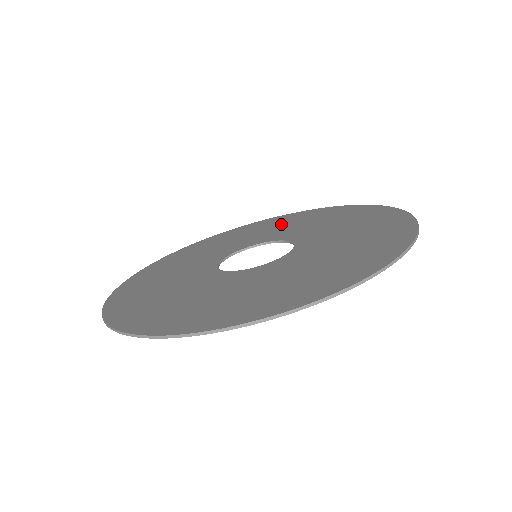
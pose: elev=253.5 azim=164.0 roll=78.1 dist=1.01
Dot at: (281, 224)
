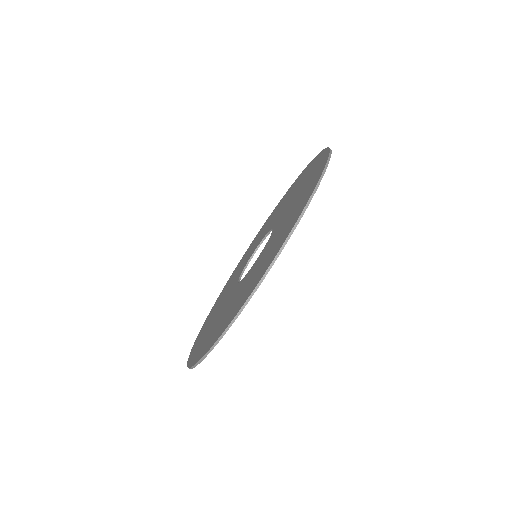
Dot at: (299, 184)
